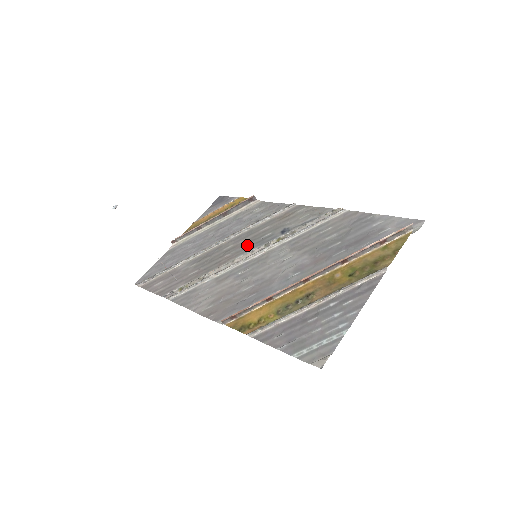
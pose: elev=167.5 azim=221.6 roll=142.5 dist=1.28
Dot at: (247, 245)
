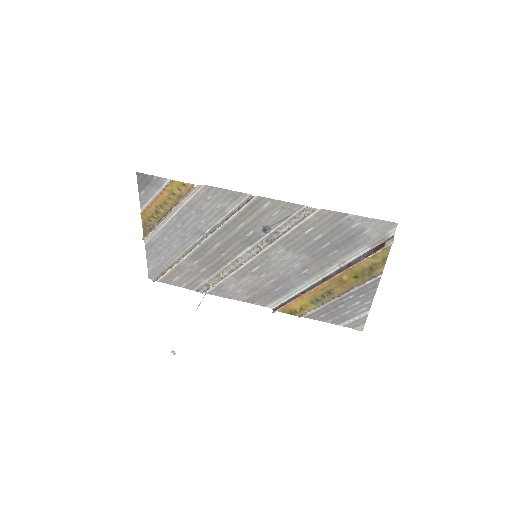
Dot at: (237, 244)
